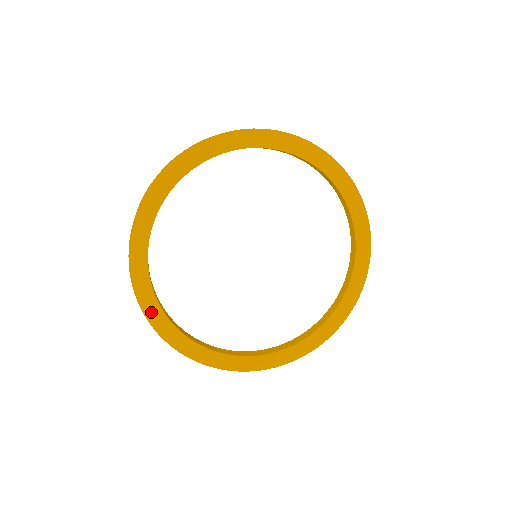
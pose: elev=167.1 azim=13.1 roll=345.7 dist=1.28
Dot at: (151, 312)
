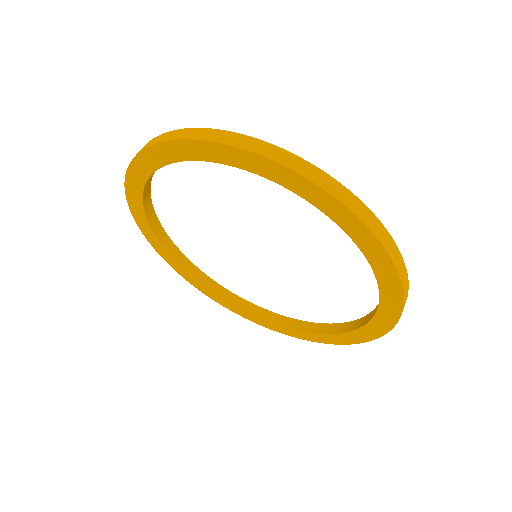
Dot at: (133, 199)
